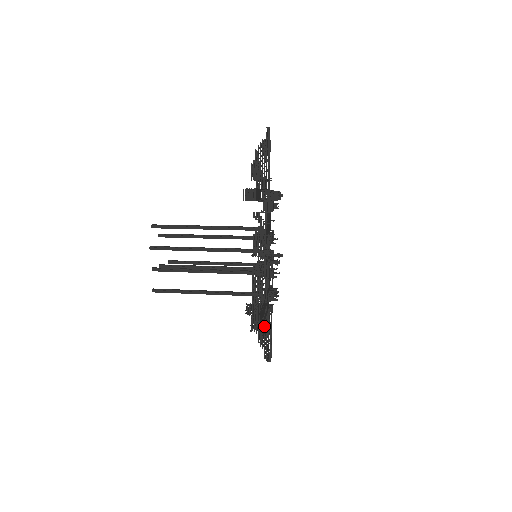
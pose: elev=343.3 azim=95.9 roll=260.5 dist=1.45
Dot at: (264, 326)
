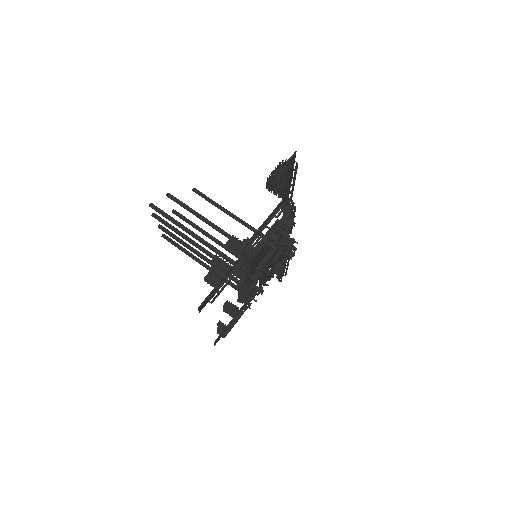
Dot at: occluded
